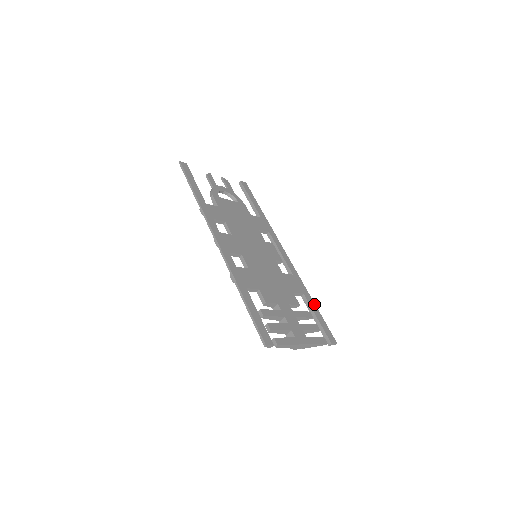
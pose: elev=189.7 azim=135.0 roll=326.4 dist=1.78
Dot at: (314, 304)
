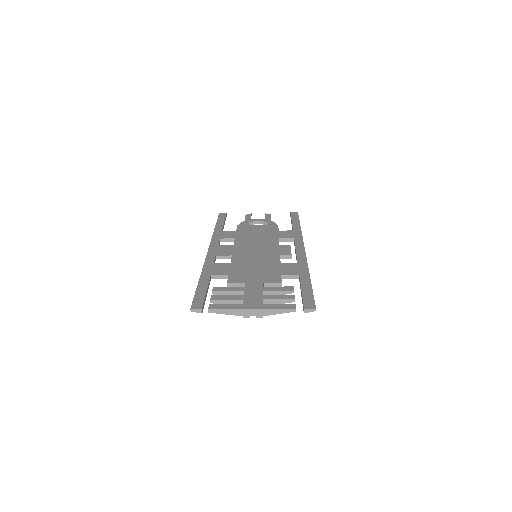
Dot at: (309, 281)
